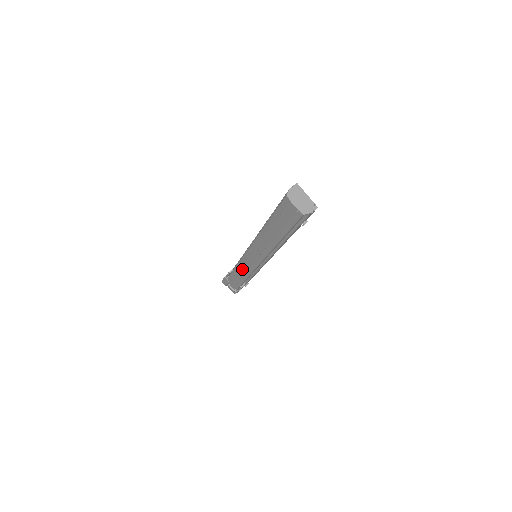
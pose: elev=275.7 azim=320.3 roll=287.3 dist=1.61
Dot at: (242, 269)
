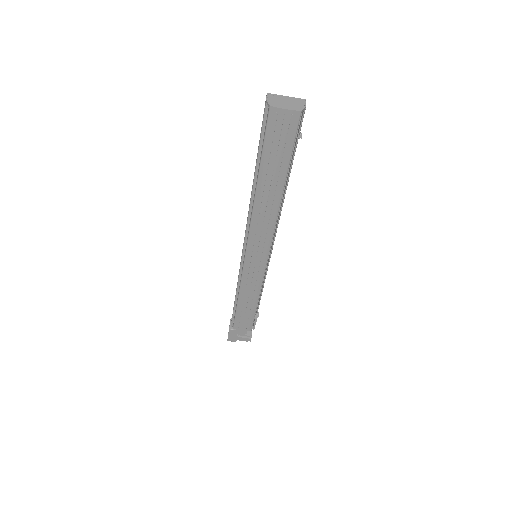
Dot at: (248, 290)
